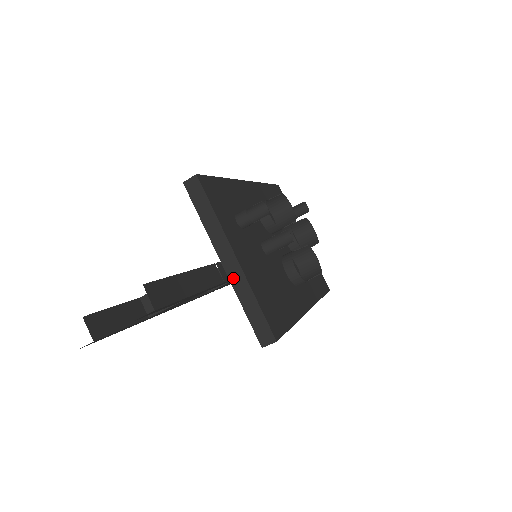
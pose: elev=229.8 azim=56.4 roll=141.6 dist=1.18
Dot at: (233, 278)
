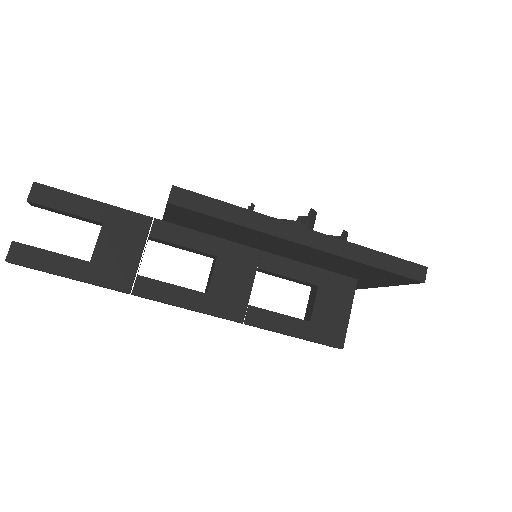
Dot at: occluded
